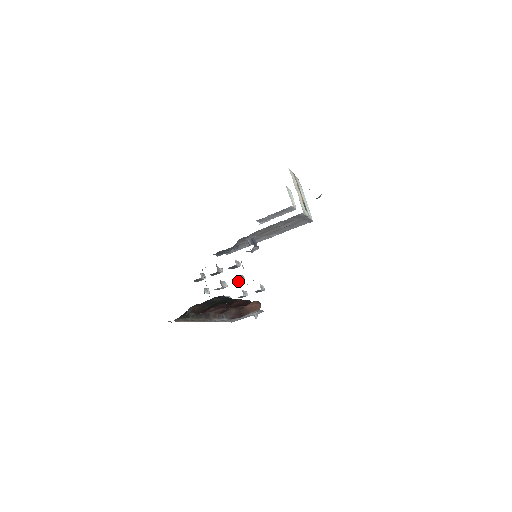
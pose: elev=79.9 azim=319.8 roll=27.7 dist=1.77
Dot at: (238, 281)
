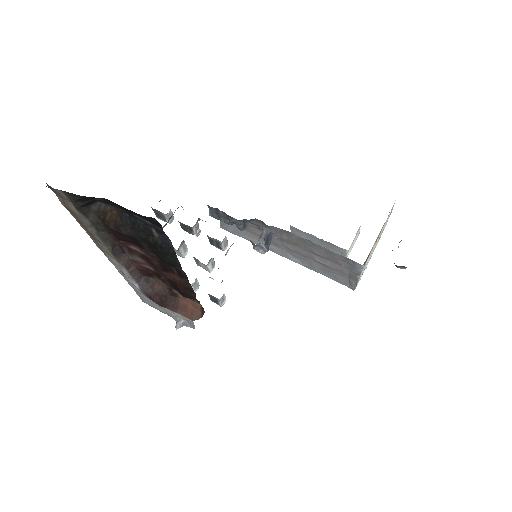
Dot at: occluded
